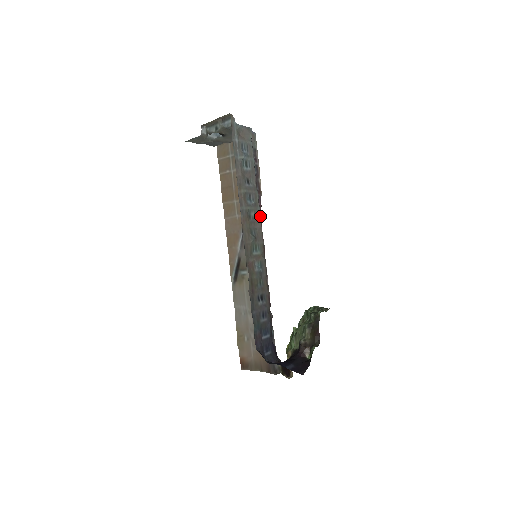
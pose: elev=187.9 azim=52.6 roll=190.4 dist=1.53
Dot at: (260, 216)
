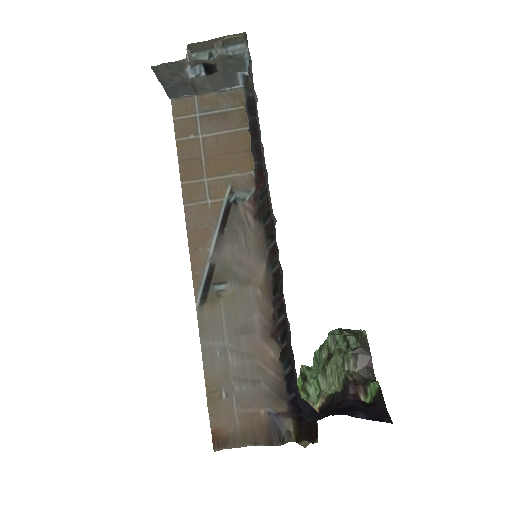
Dot at: occluded
